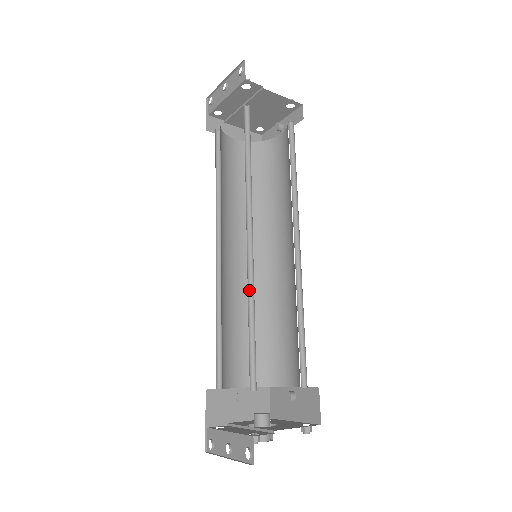
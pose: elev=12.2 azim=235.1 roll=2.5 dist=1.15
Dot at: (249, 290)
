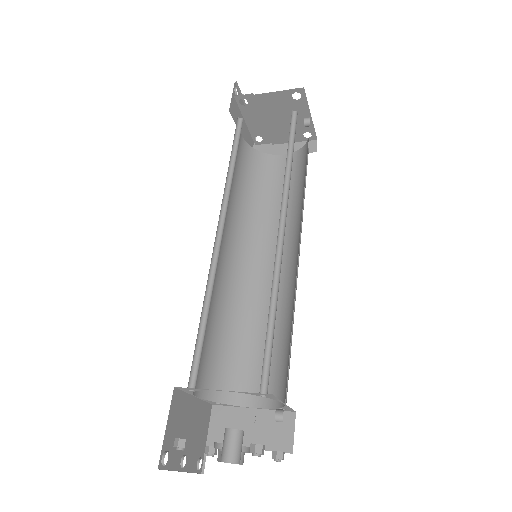
Dot at: (211, 286)
